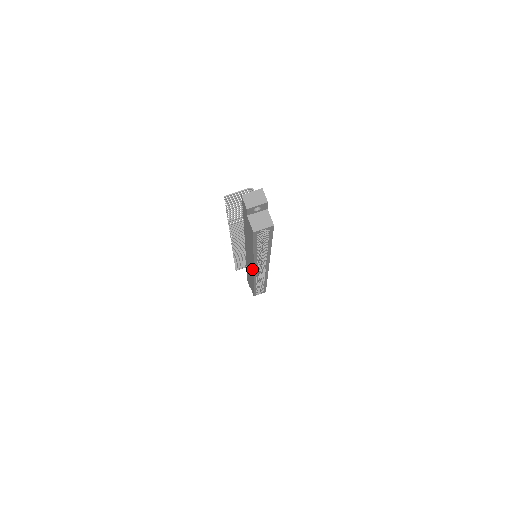
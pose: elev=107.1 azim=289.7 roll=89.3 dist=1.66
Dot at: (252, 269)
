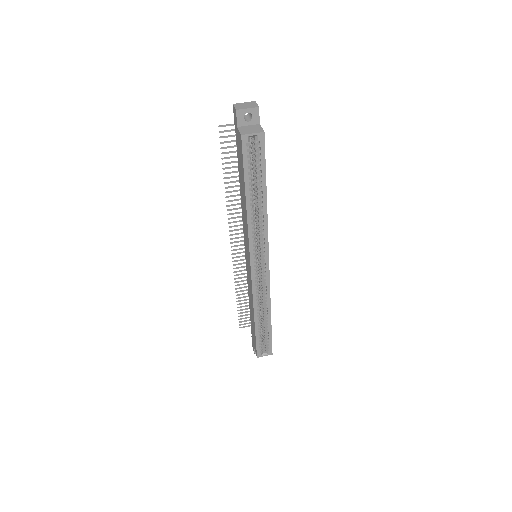
Dot at: (249, 265)
